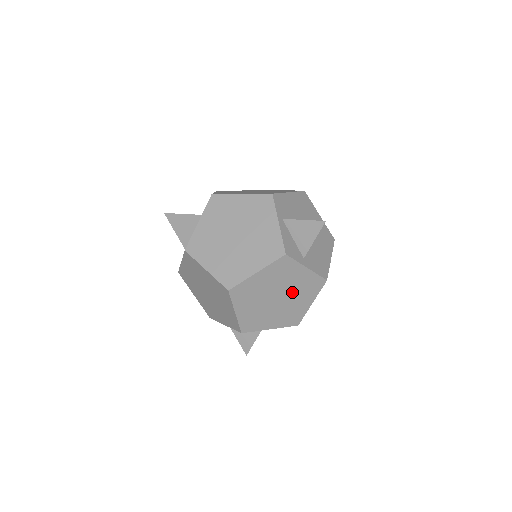
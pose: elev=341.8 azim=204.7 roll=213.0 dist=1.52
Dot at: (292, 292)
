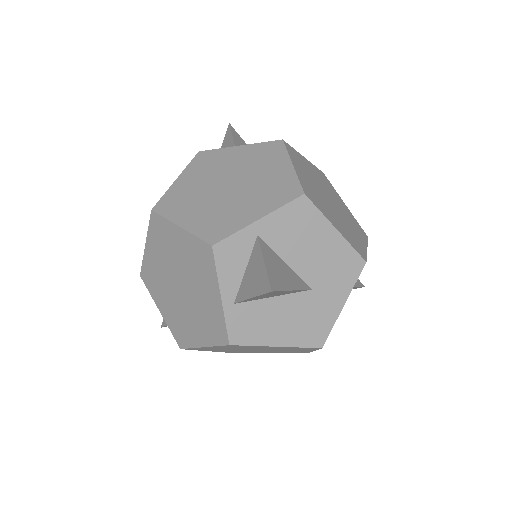
Dot at: (245, 171)
